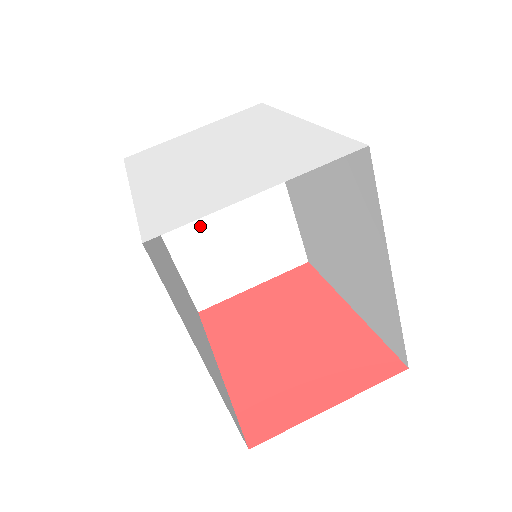
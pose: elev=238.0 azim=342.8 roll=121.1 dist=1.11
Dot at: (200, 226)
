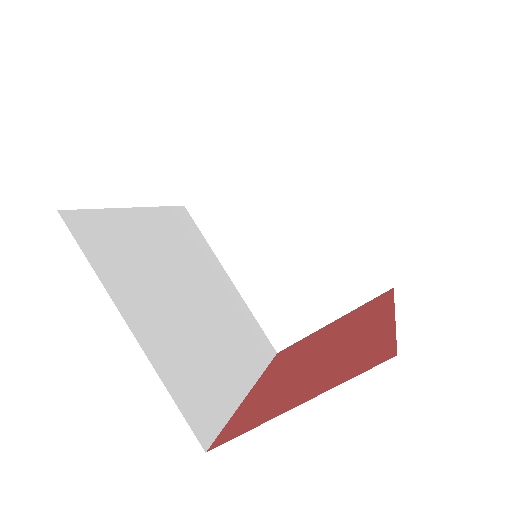
Dot at: (259, 257)
